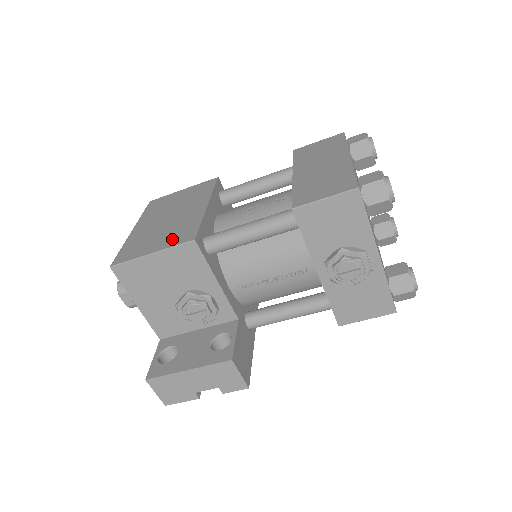
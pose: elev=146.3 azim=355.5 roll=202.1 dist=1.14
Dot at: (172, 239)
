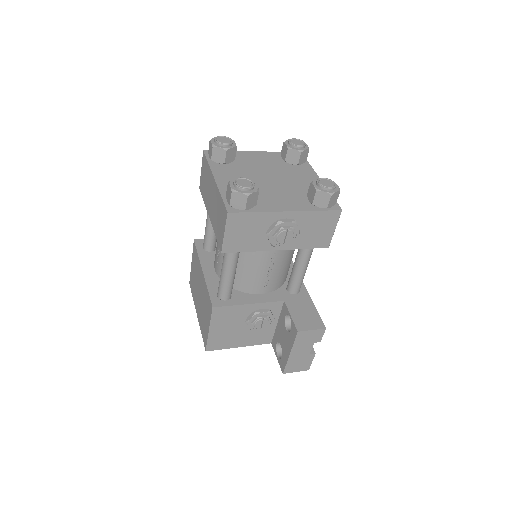
Dot at: (208, 313)
